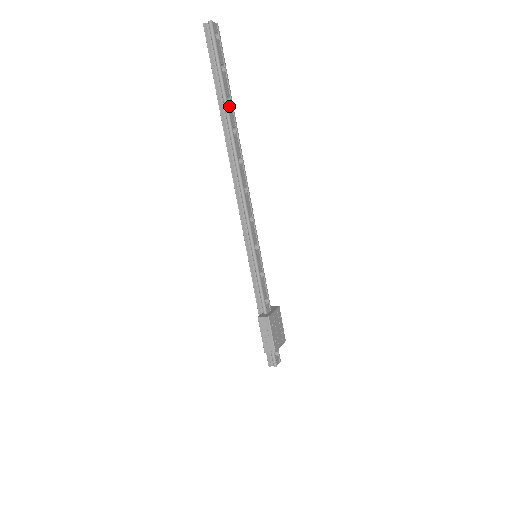
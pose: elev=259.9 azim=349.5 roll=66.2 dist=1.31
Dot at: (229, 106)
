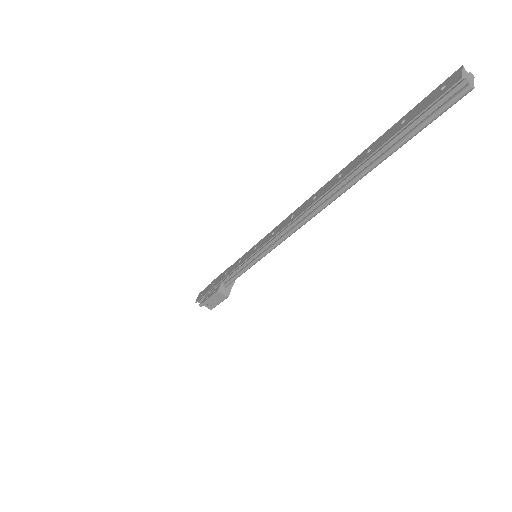
Dot at: (372, 165)
